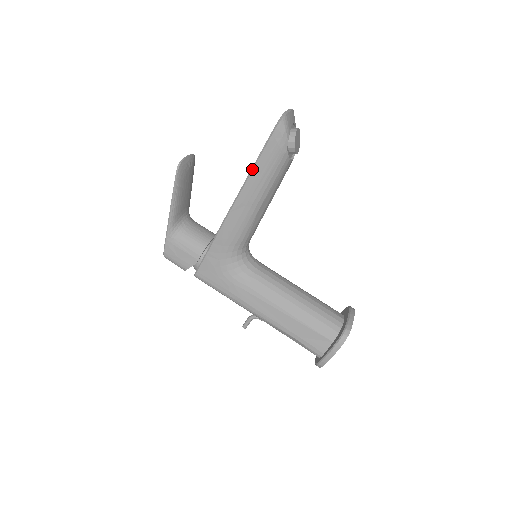
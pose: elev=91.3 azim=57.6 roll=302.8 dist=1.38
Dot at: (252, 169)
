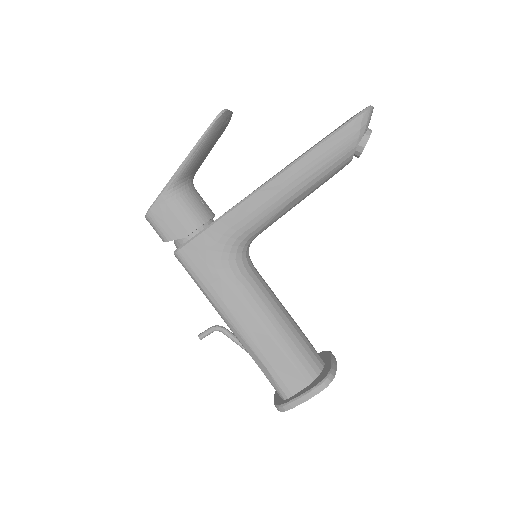
Dot at: (310, 151)
